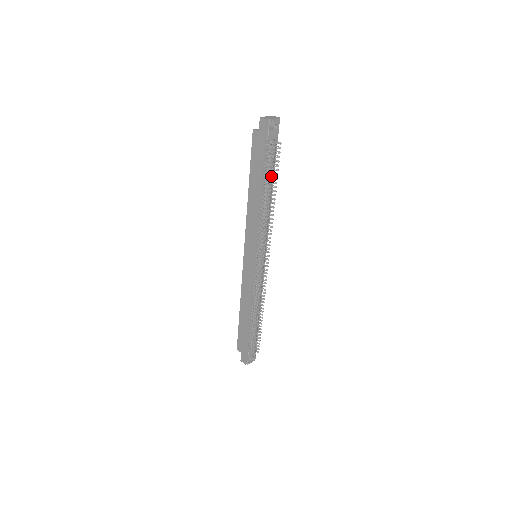
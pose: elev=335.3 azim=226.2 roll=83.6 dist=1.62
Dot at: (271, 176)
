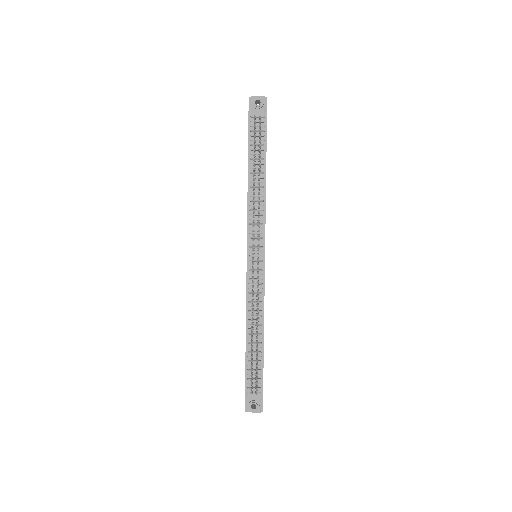
Dot at: (259, 156)
